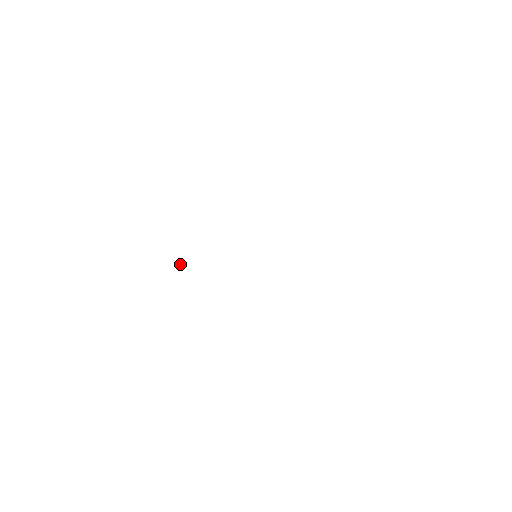
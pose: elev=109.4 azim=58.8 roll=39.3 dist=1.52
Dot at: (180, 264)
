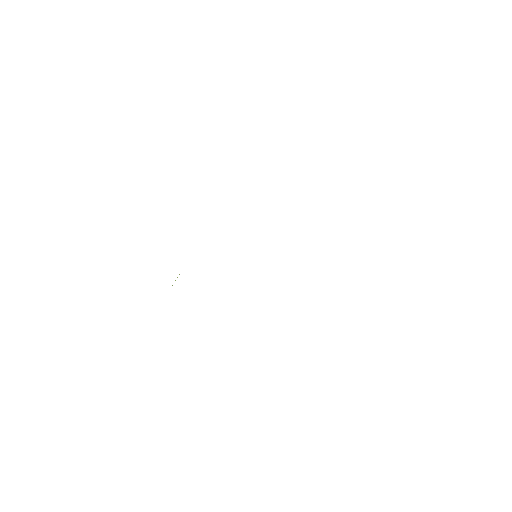
Dot at: occluded
